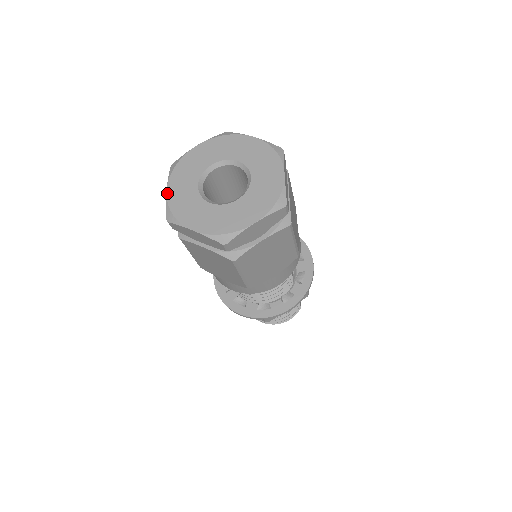
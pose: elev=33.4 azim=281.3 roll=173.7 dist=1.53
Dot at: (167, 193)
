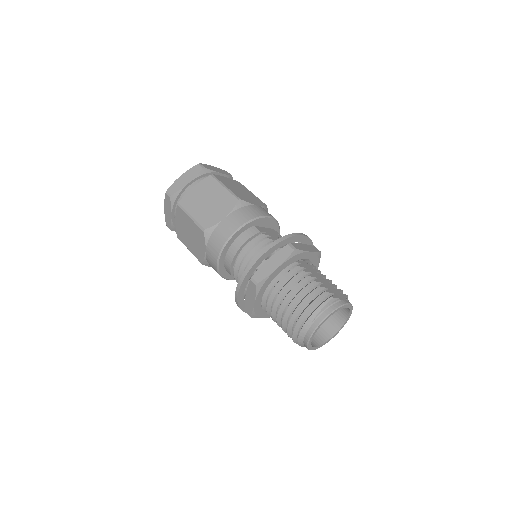
Dot at: occluded
